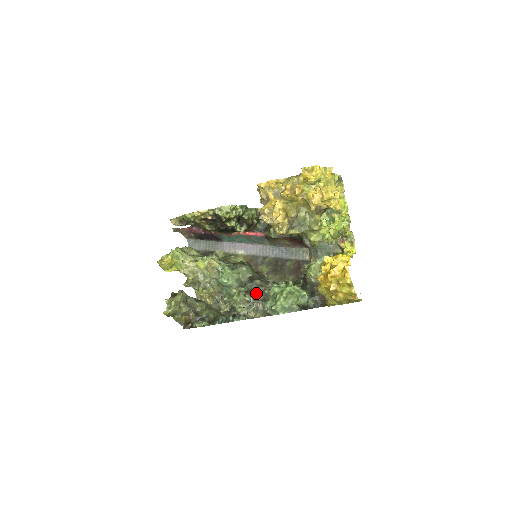
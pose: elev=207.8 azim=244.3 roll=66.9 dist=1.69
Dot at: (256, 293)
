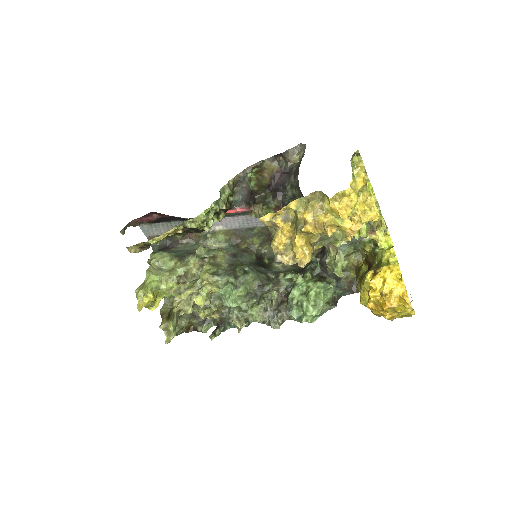
Dot at: (268, 292)
